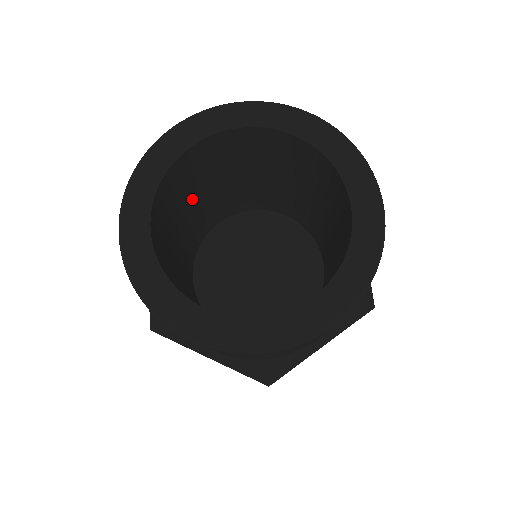
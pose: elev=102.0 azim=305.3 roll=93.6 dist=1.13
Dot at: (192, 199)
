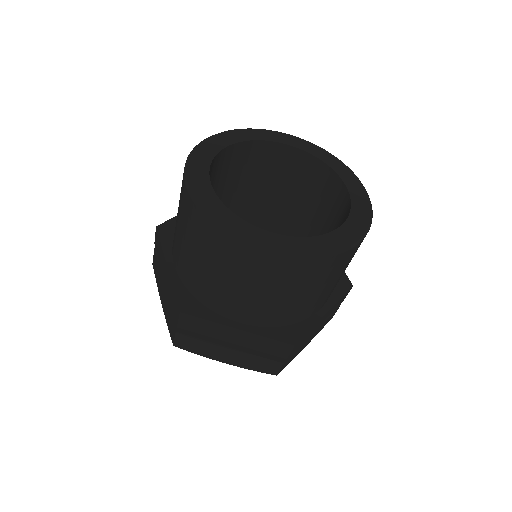
Dot at: occluded
